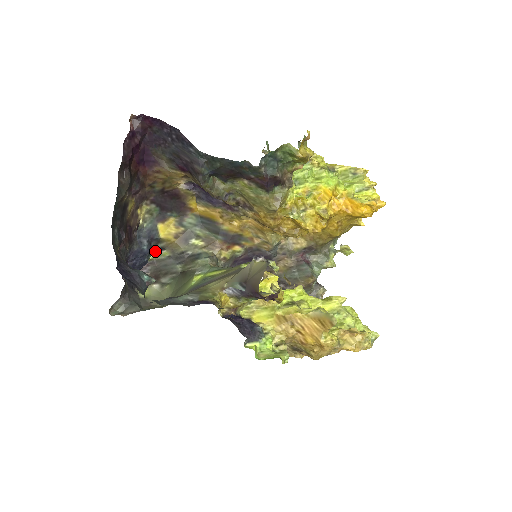
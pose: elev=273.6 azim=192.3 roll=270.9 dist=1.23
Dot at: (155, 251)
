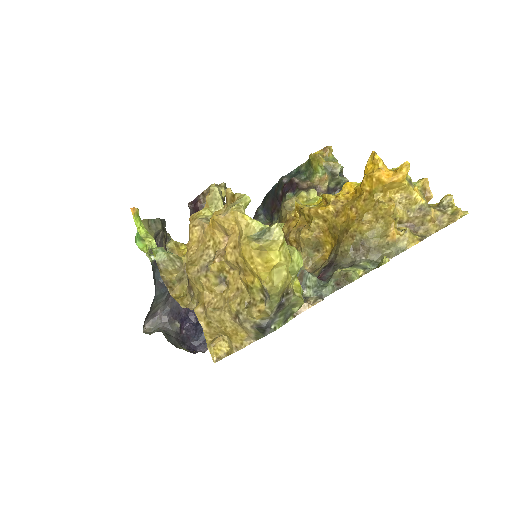
Dot at: occluded
